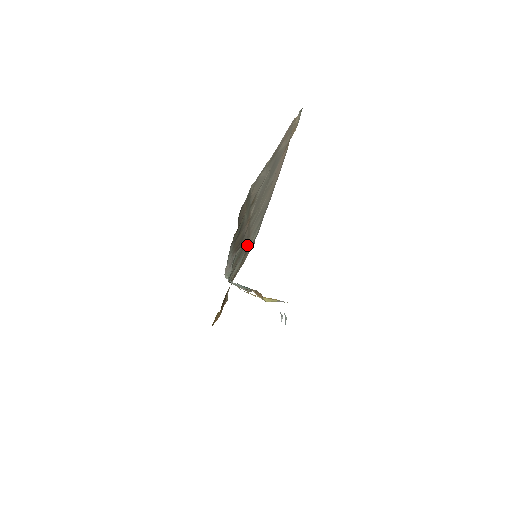
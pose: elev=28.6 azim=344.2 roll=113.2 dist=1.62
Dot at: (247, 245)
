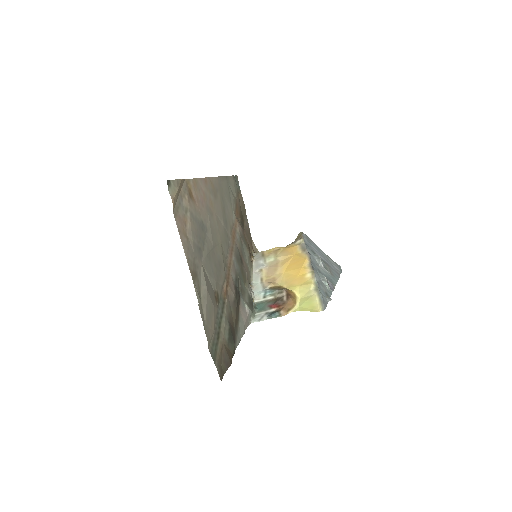
Dot at: (237, 232)
